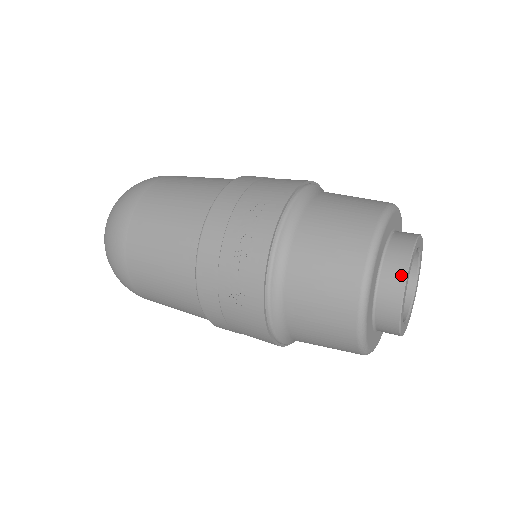
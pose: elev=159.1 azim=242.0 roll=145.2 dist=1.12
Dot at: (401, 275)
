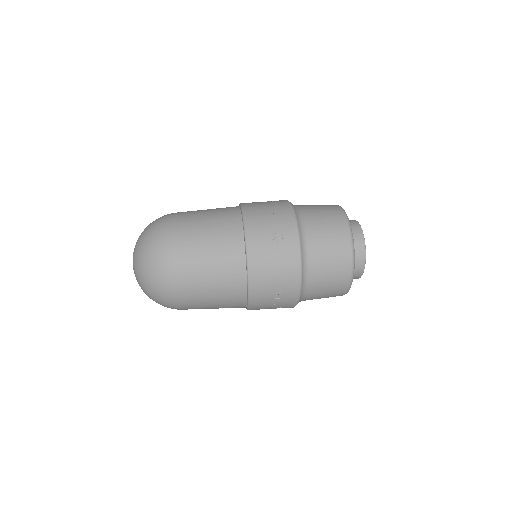
Dot at: (359, 277)
